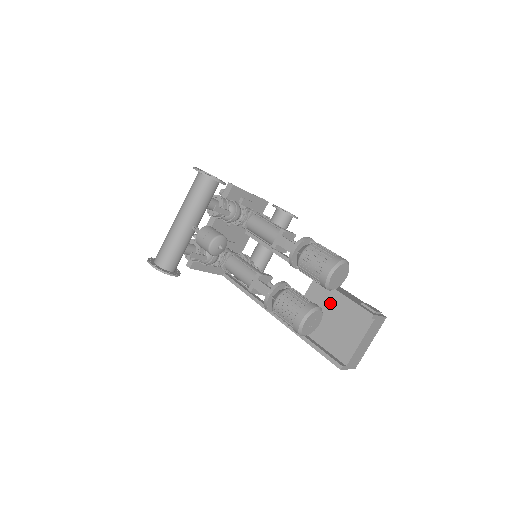
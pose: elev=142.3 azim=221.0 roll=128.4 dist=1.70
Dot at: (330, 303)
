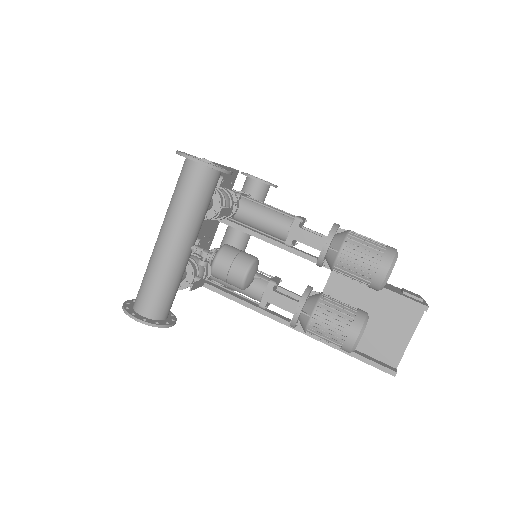
Dot at: (361, 298)
